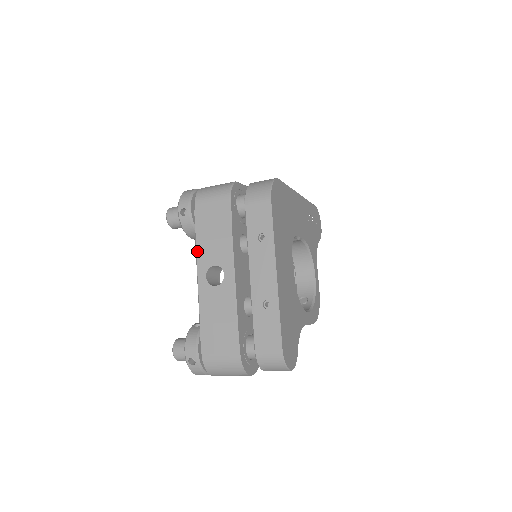
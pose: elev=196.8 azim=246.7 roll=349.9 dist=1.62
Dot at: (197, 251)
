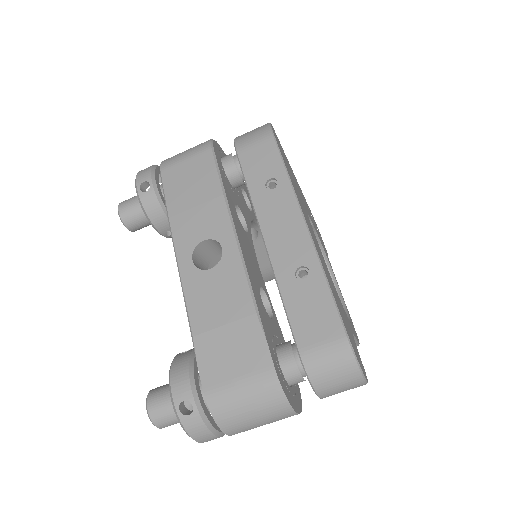
Dot at: (172, 229)
